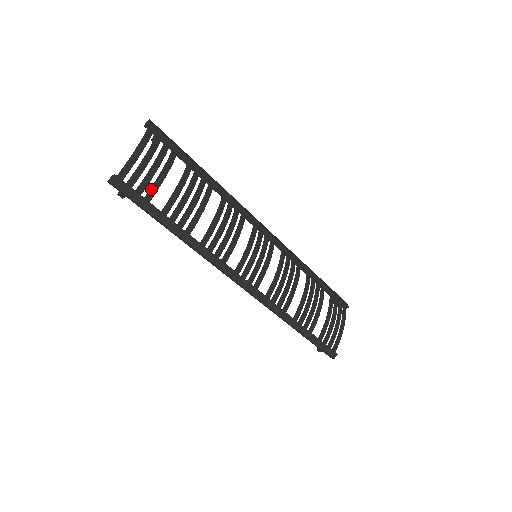
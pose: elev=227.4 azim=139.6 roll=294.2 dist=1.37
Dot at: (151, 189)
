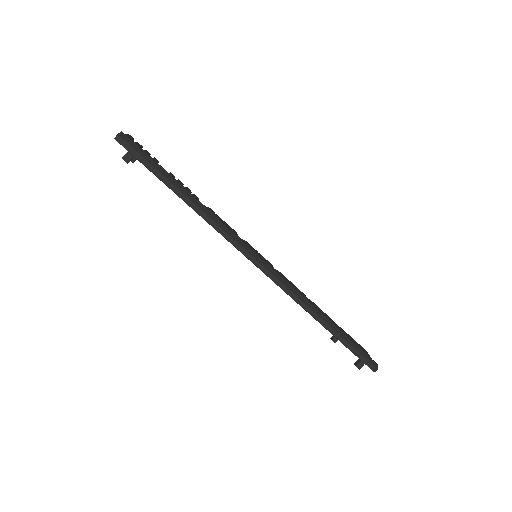
Dot at: (152, 159)
